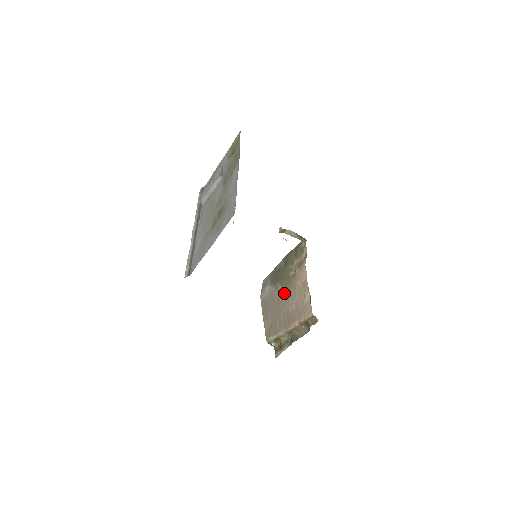
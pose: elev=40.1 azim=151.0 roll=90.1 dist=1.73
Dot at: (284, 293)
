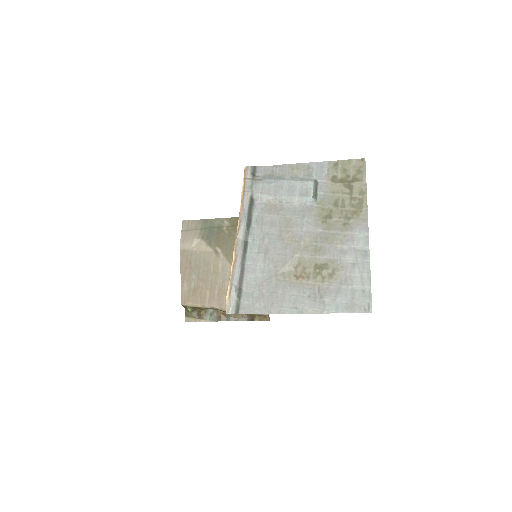
Dot at: (228, 267)
